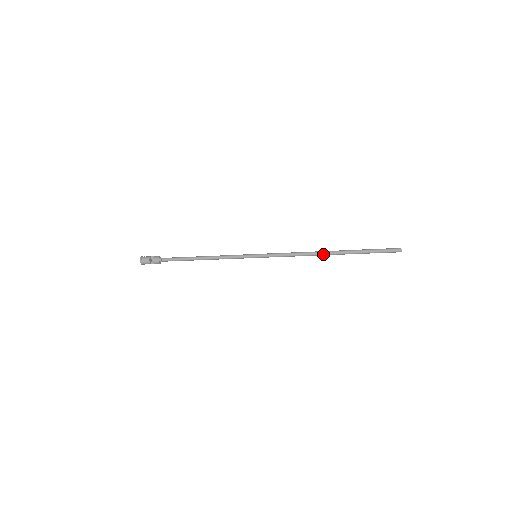
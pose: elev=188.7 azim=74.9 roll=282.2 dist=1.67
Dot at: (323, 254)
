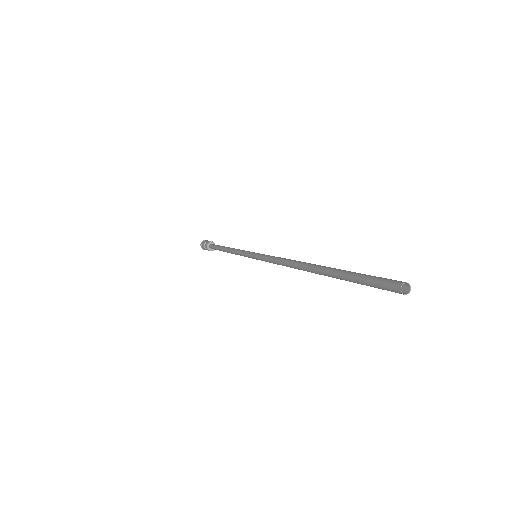
Dot at: (303, 270)
